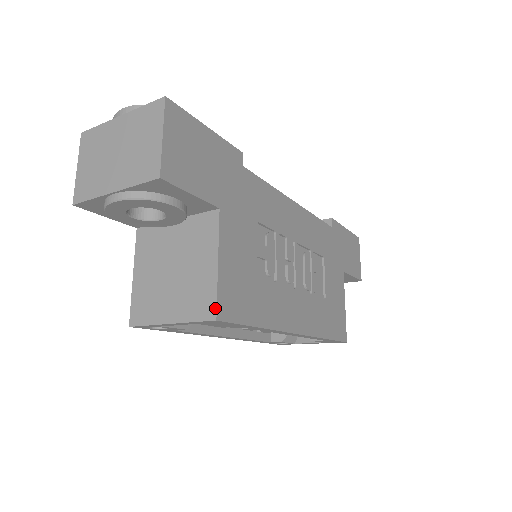
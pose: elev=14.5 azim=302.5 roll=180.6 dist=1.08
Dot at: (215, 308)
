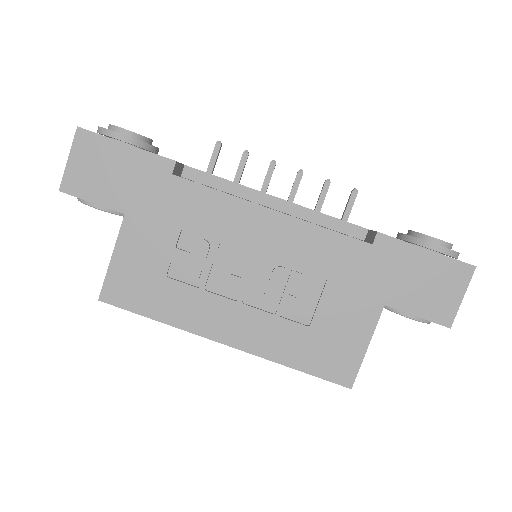
Dot at: (101, 291)
